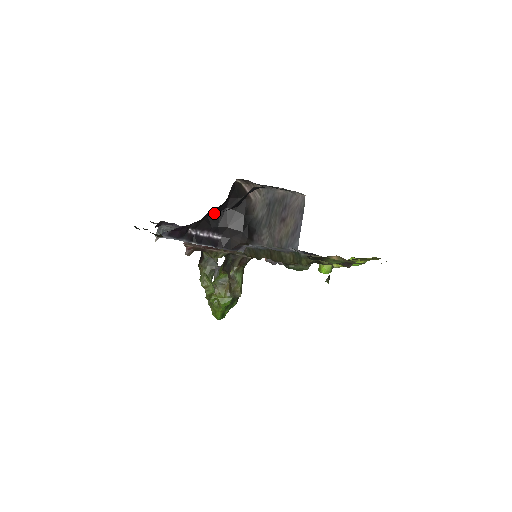
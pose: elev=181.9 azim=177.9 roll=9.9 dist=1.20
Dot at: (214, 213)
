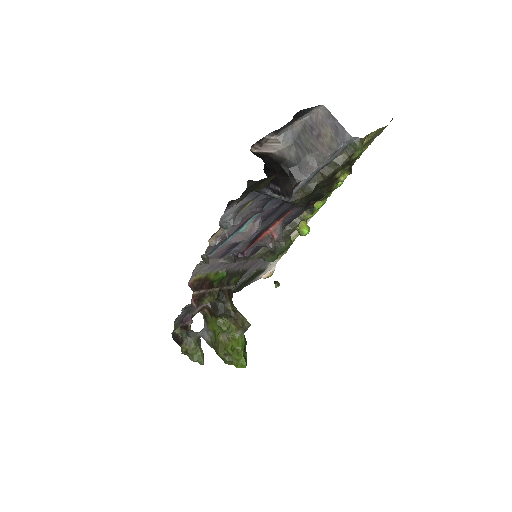
Dot at: (265, 170)
